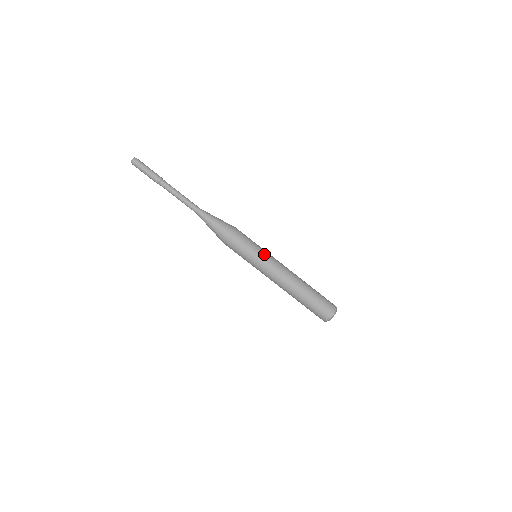
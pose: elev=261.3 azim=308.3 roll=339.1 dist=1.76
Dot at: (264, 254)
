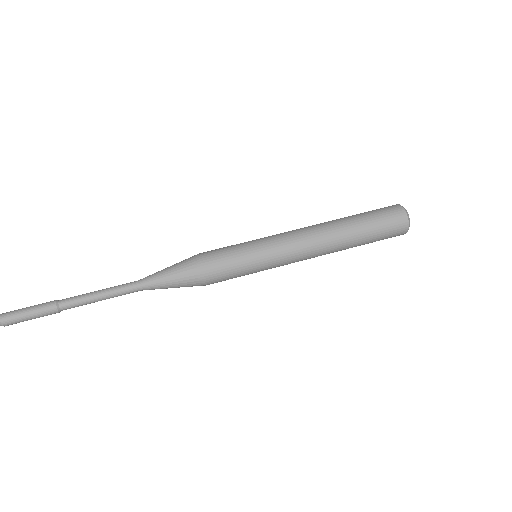
Dot at: (264, 249)
